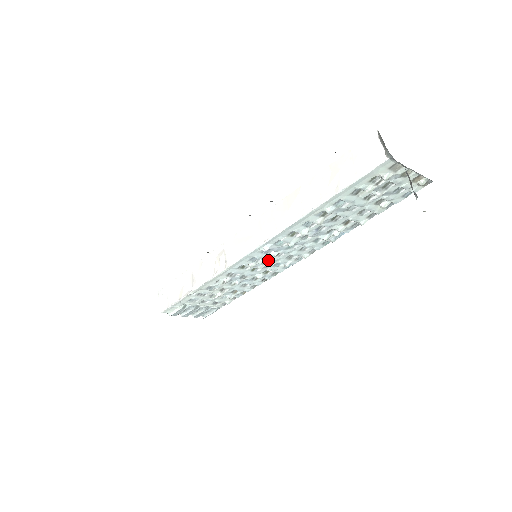
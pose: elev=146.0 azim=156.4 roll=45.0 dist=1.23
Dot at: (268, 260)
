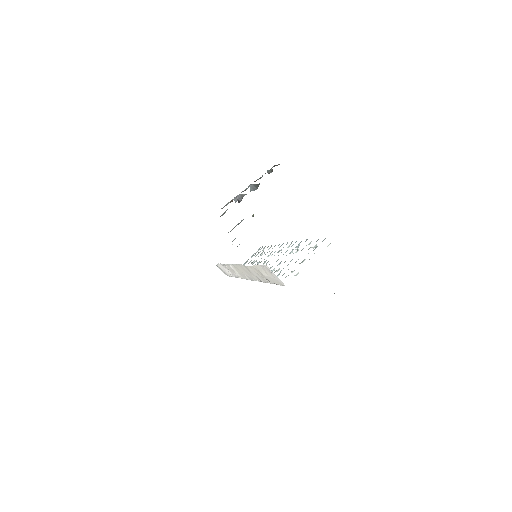
Dot at: occluded
